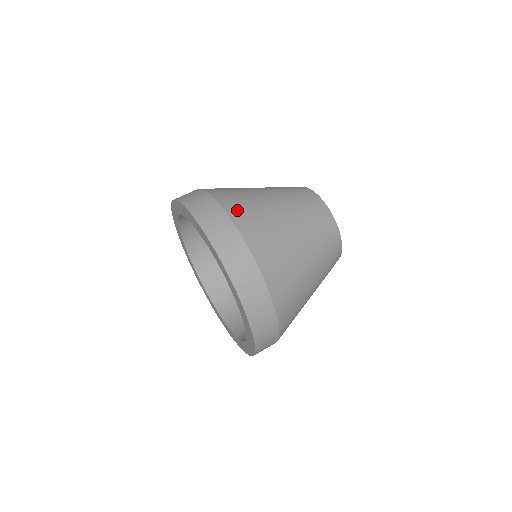
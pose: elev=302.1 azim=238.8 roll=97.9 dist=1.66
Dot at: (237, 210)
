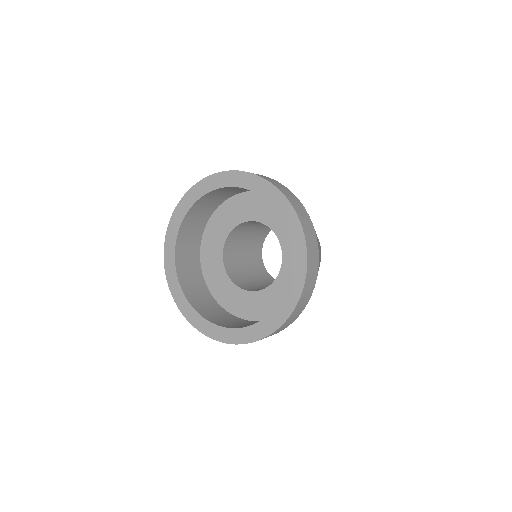
Dot at: occluded
